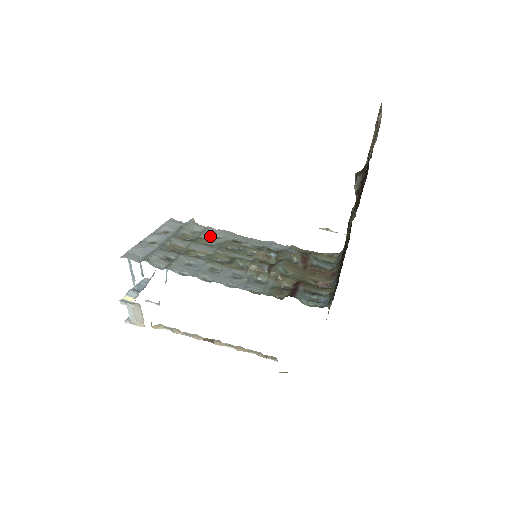
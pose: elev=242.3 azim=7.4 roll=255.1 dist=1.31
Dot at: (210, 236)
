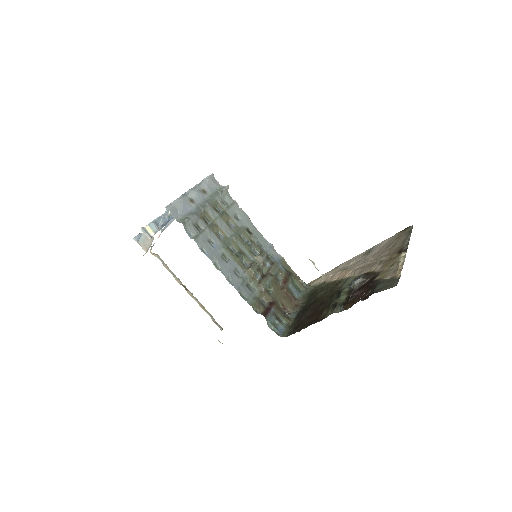
Dot at: (233, 214)
